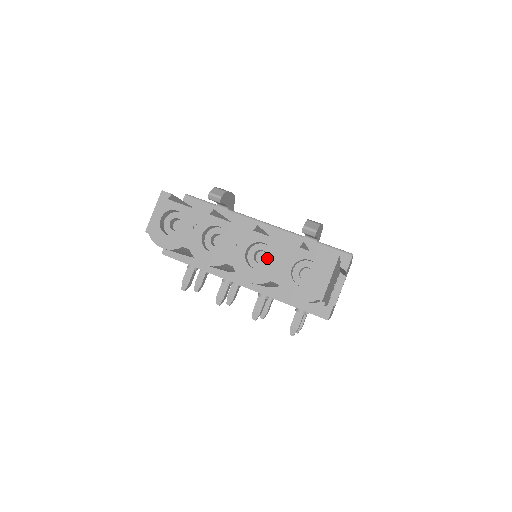
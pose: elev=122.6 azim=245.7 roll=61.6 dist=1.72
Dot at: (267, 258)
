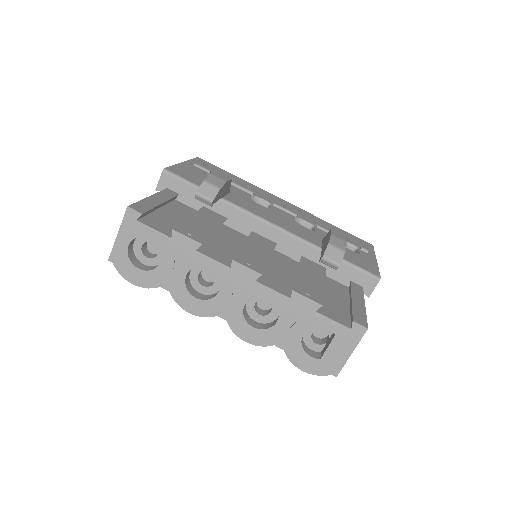
Dot at: (272, 311)
